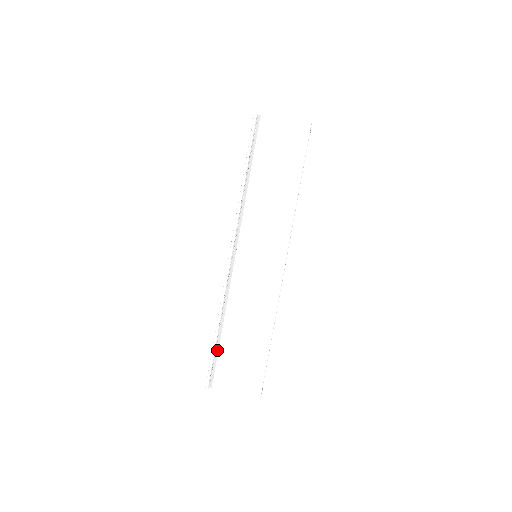
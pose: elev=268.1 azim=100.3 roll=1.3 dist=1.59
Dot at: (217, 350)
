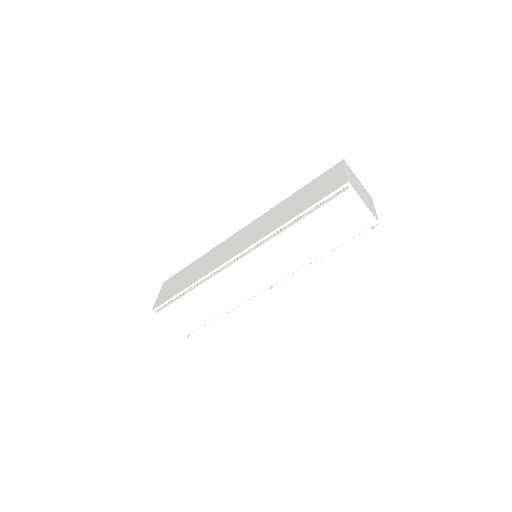
Dot at: (178, 298)
